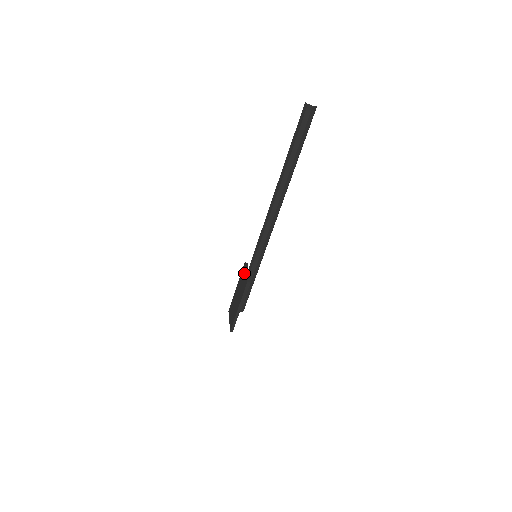
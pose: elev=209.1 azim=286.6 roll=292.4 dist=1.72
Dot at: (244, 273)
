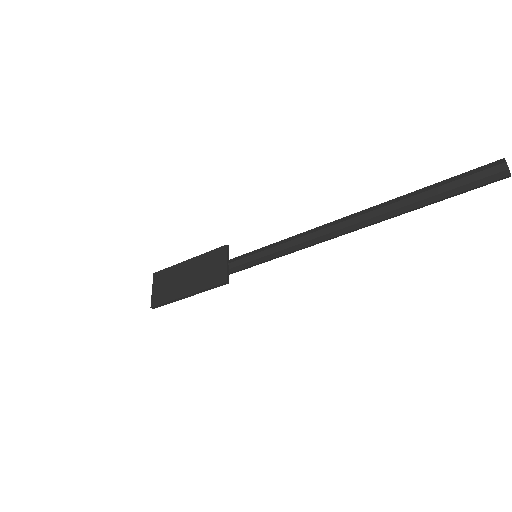
Dot at: (221, 260)
